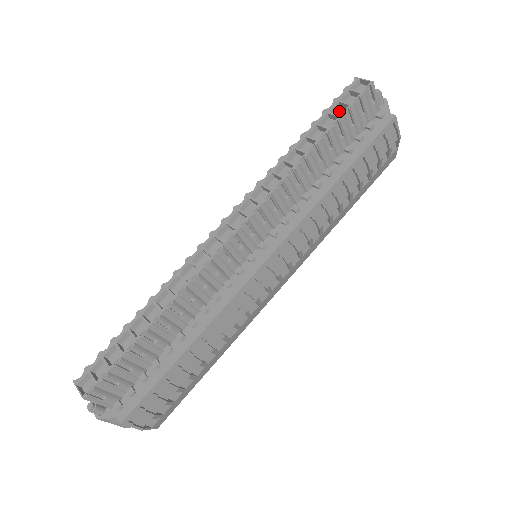
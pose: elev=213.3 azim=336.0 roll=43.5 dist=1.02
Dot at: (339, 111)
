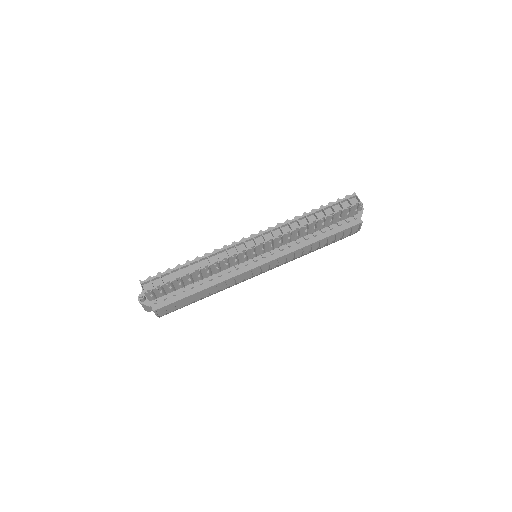
Dot at: (337, 207)
